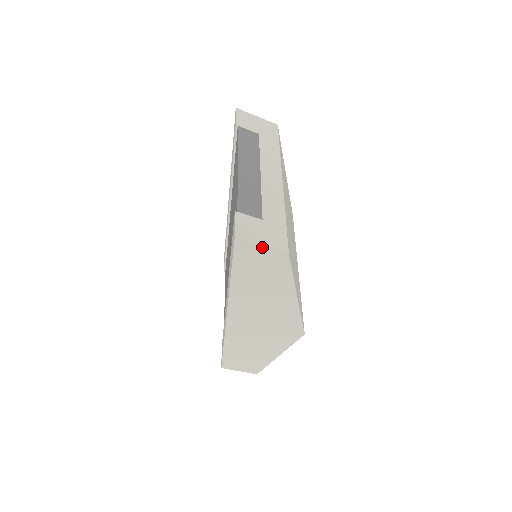
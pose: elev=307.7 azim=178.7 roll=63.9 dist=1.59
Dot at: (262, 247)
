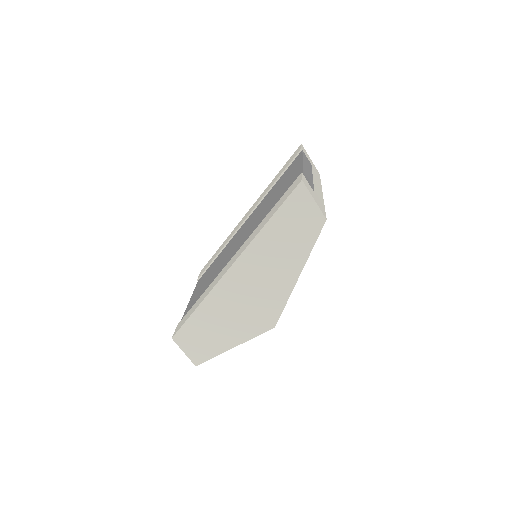
Dot at: (313, 201)
